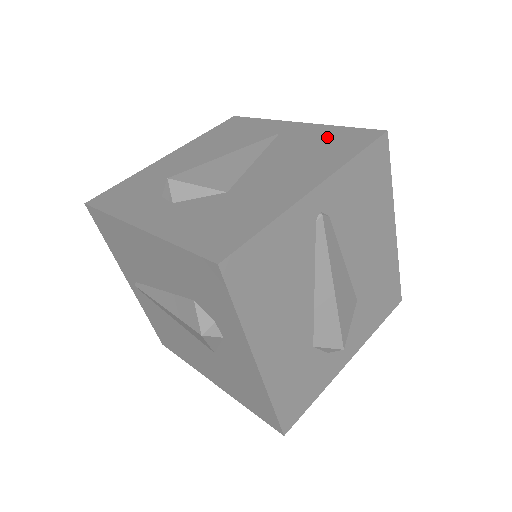
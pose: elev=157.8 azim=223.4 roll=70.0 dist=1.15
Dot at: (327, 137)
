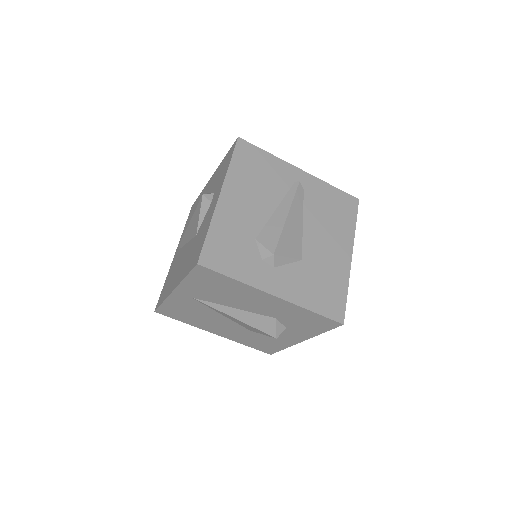
Dot at: occluded
